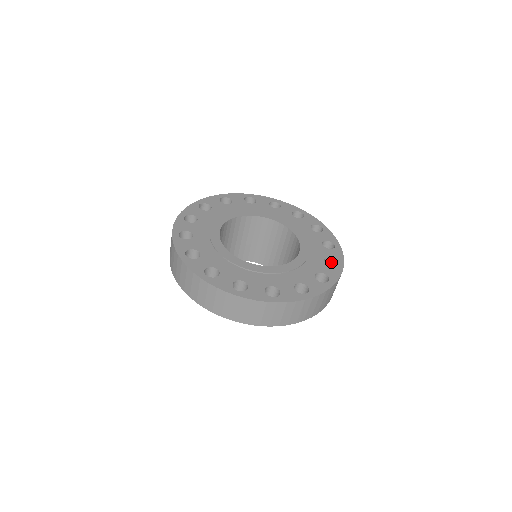
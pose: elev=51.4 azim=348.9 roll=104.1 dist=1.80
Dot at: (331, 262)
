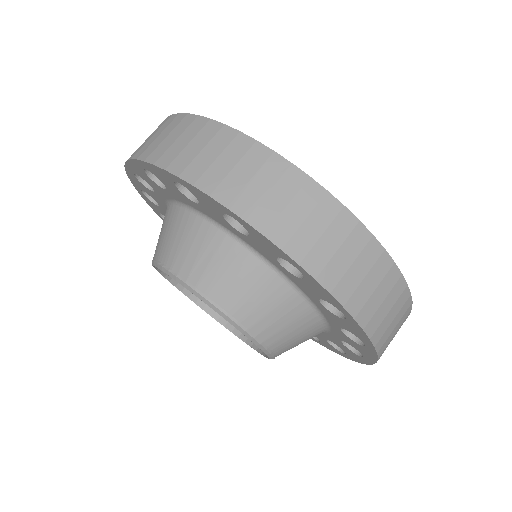
Dot at: occluded
